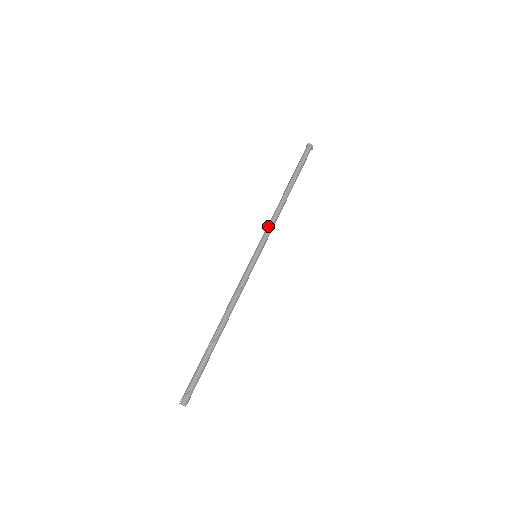
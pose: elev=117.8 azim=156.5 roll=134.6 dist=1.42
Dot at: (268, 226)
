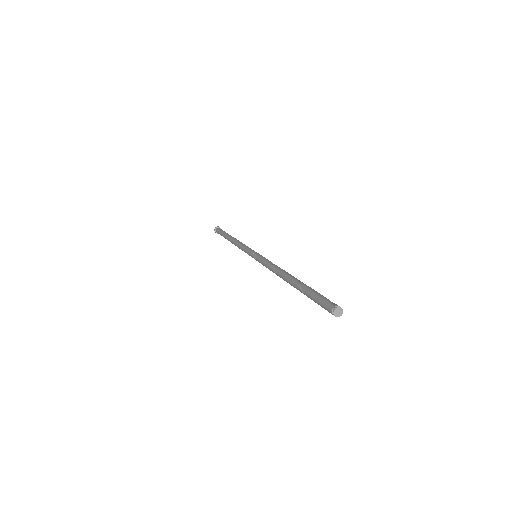
Dot at: (244, 245)
